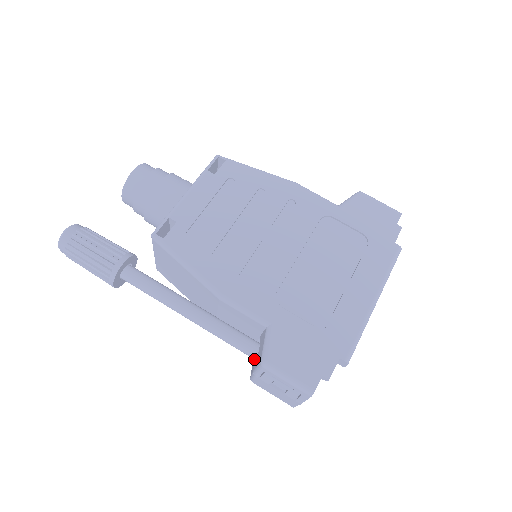
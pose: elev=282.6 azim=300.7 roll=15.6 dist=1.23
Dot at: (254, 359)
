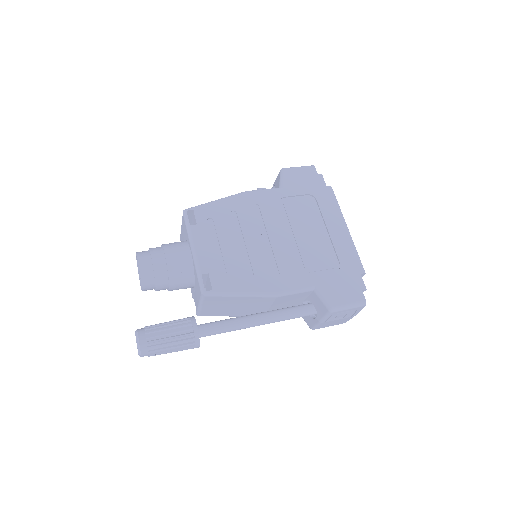
Dot at: occluded
